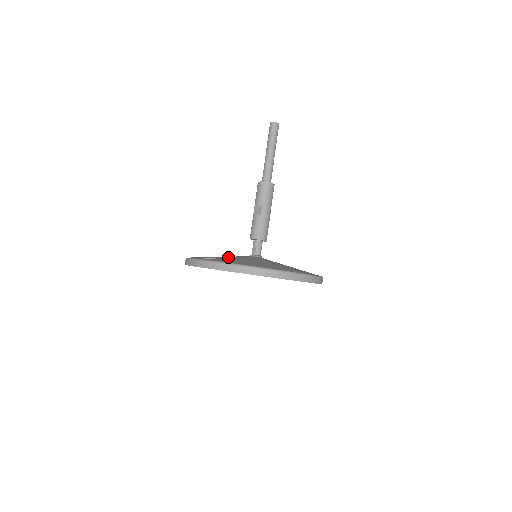
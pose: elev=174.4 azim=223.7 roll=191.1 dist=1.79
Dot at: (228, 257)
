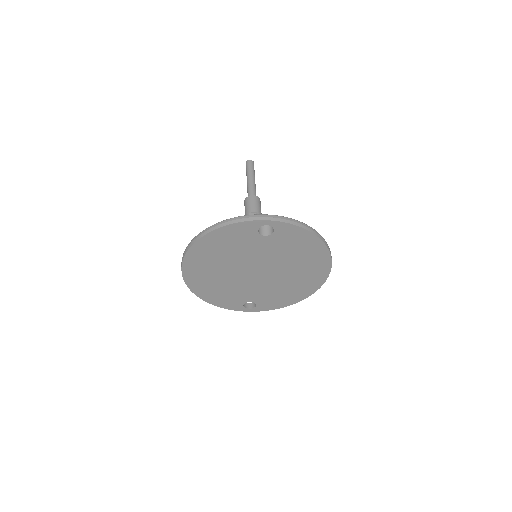
Dot at: occluded
